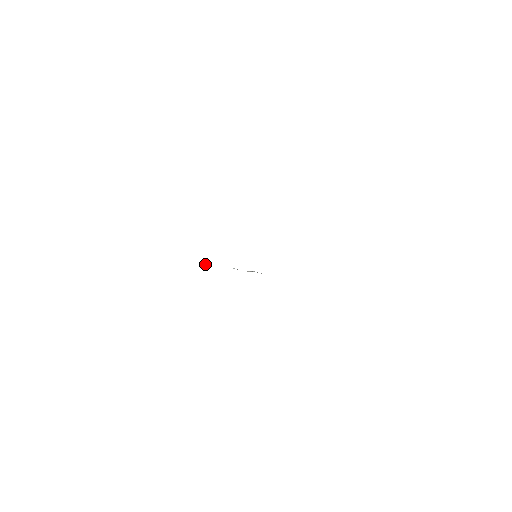
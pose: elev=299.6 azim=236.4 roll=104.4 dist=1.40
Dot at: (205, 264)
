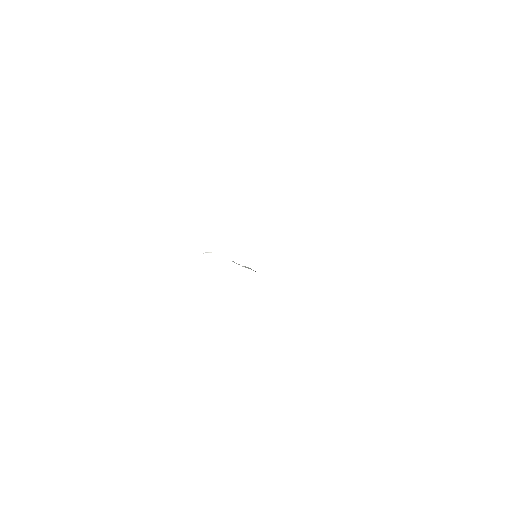
Dot at: (209, 252)
